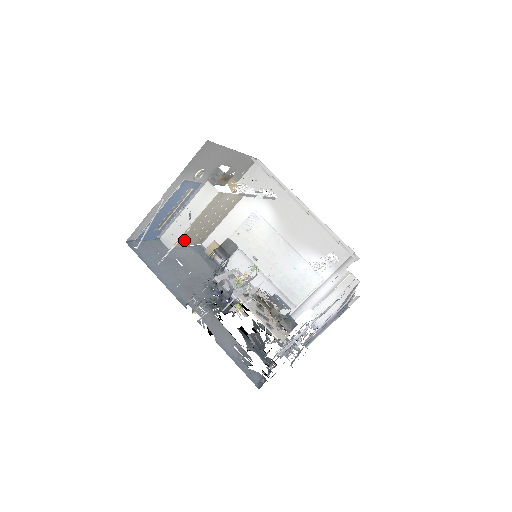
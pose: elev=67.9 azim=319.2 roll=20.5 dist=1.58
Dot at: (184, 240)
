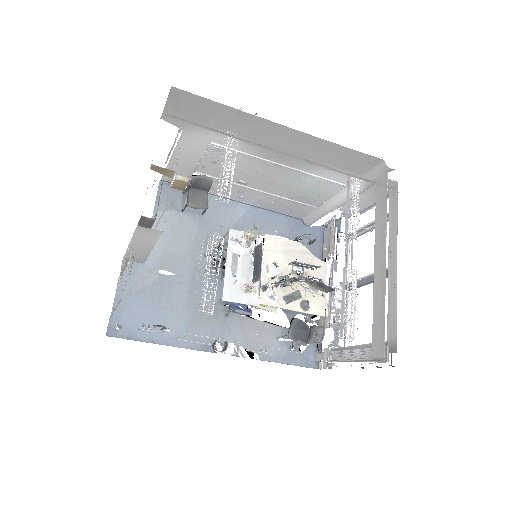
Dot at: occluded
